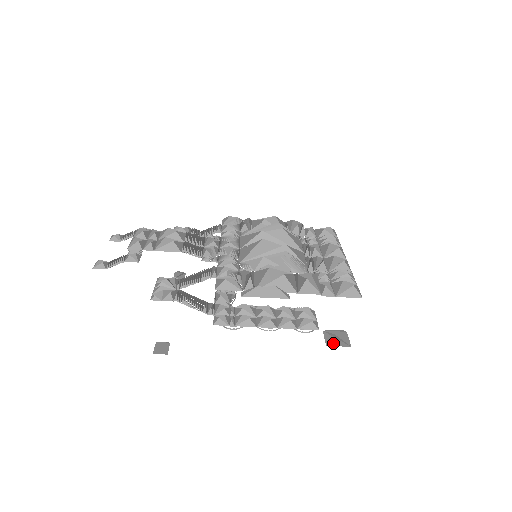
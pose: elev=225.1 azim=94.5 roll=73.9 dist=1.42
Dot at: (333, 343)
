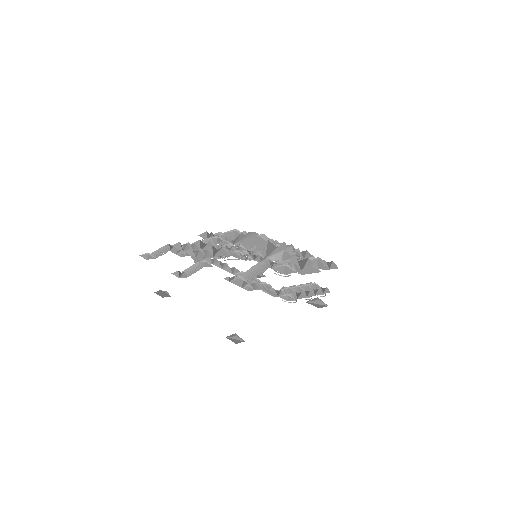
Dot at: (319, 306)
